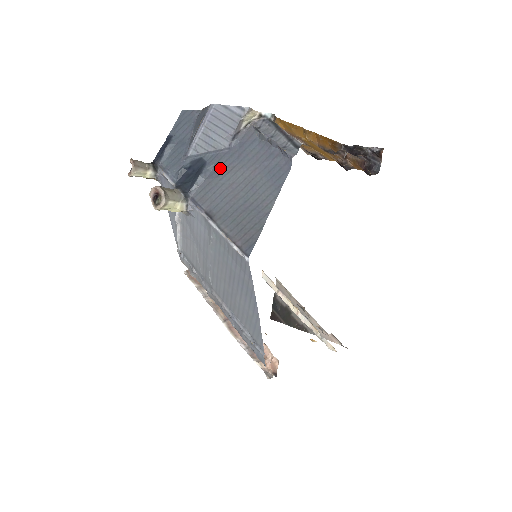
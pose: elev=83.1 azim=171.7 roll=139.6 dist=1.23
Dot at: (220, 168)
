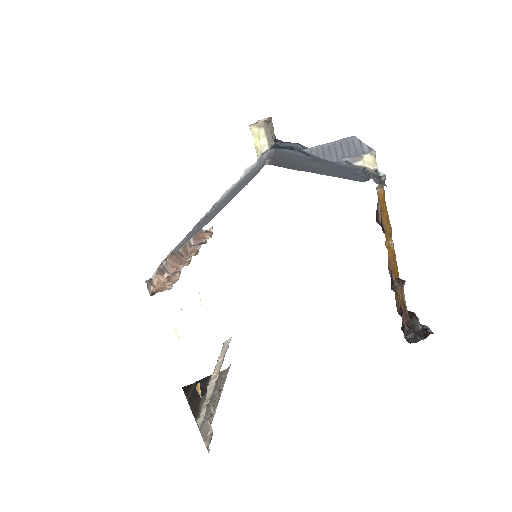
Dot at: (314, 160)
